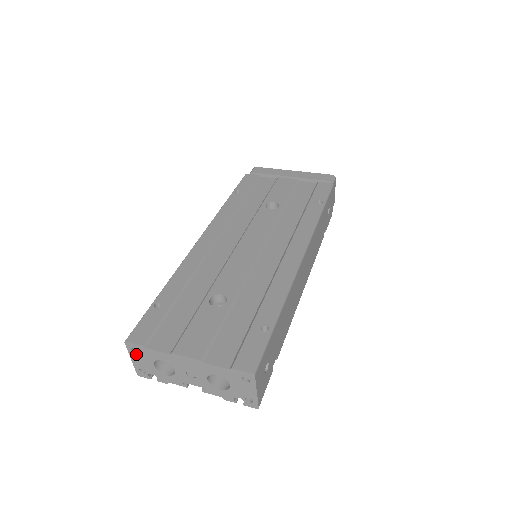
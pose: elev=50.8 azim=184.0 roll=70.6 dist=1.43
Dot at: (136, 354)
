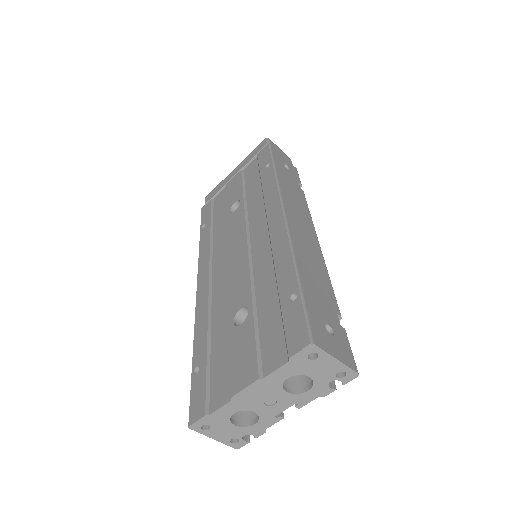
Dot at: (210, 430)
